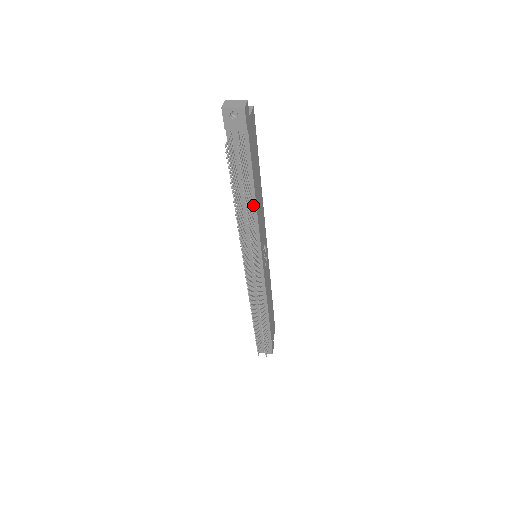
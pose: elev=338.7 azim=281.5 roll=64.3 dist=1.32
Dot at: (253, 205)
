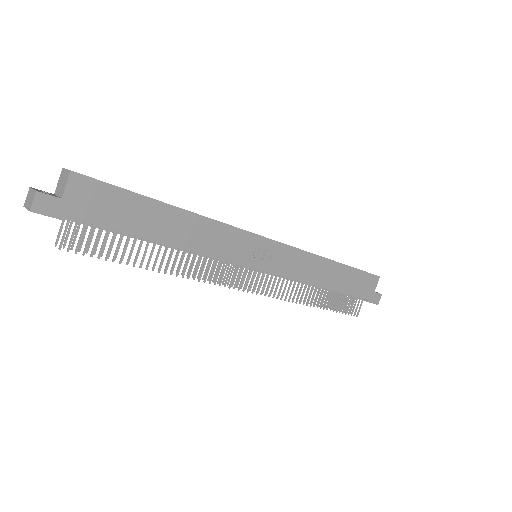
Dot at: (175, 246)
